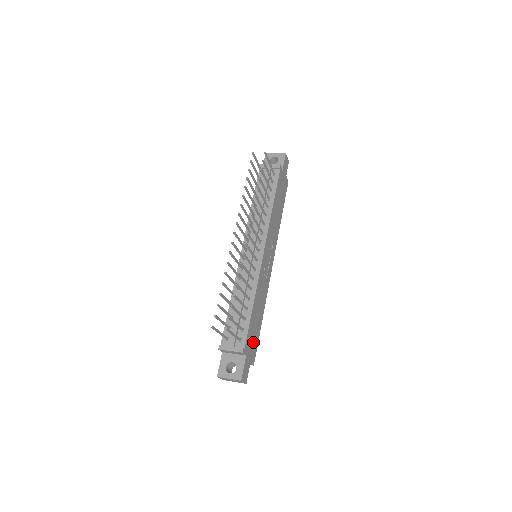
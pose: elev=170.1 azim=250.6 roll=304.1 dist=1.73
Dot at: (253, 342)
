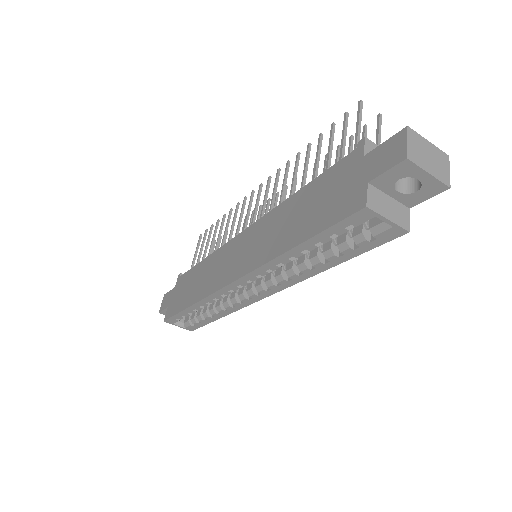
Dot at: occluded
